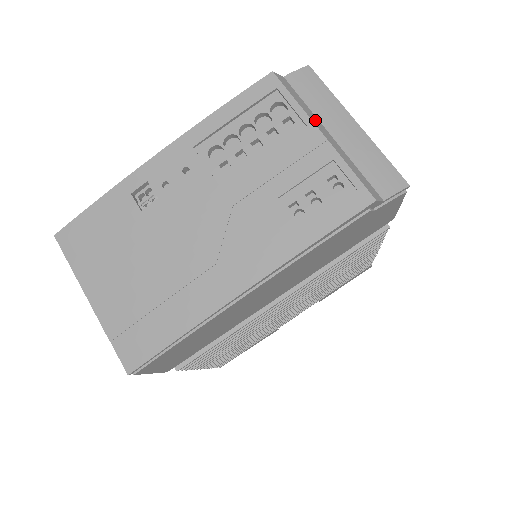
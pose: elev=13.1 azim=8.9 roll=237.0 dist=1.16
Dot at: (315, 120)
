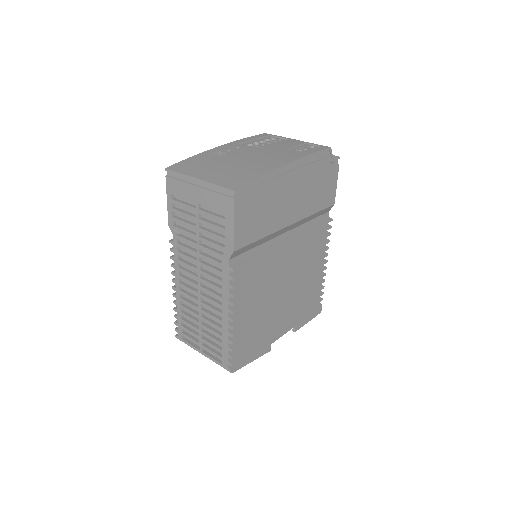
Dot at: occluded
